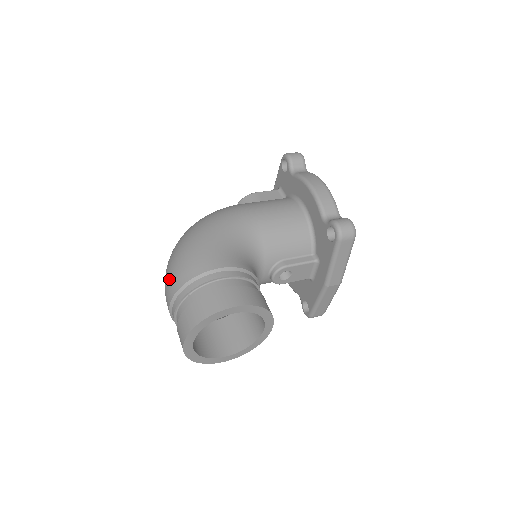
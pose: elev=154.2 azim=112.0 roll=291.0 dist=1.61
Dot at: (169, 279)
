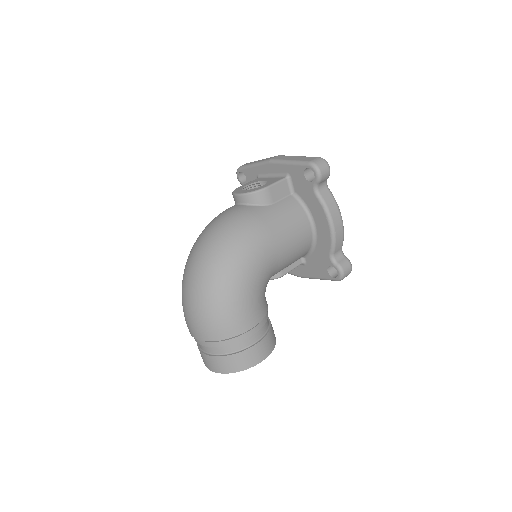
Dot at: (203, 325)
